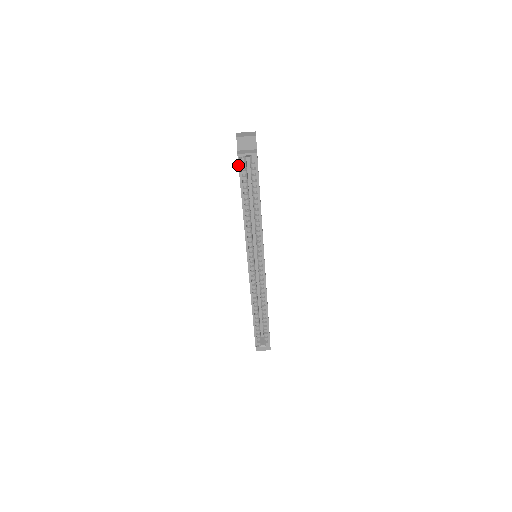
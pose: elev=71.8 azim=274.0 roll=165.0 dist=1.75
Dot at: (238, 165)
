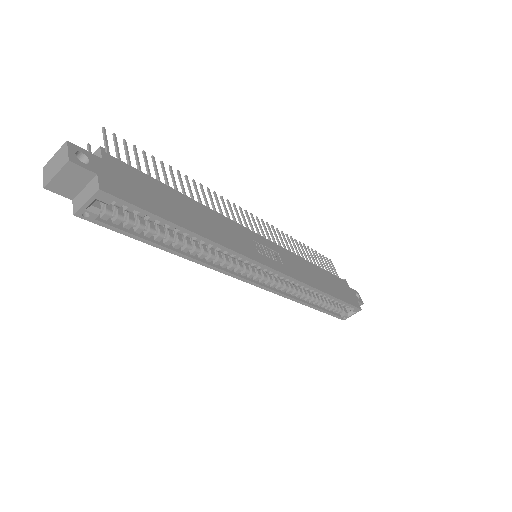
Dot at: occluded
